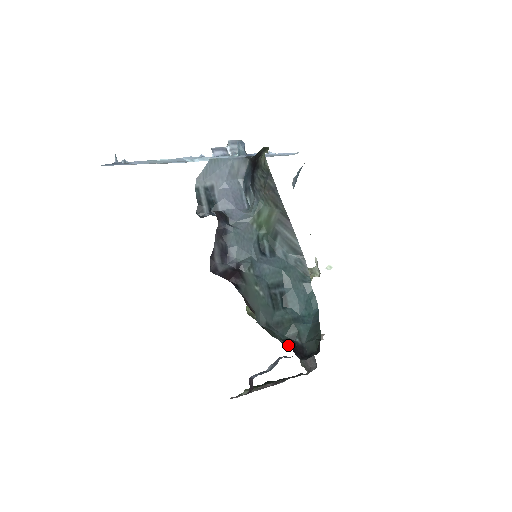
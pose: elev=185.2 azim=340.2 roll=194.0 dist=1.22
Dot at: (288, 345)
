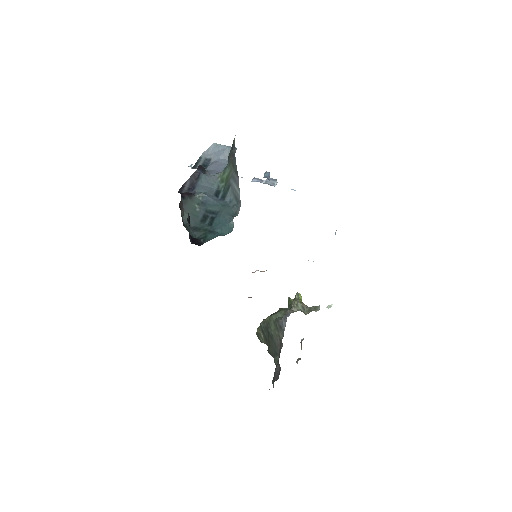
Dot at: occluded
